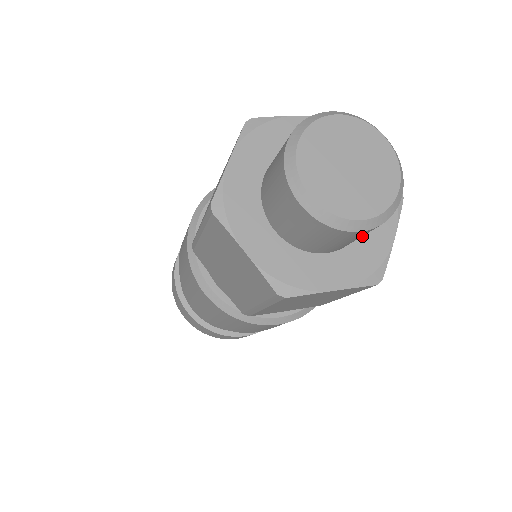
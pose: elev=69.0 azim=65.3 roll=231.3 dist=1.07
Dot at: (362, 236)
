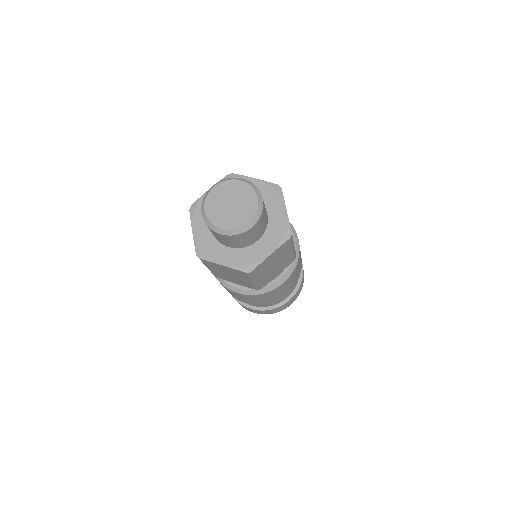
Dot at: (270, 221)
